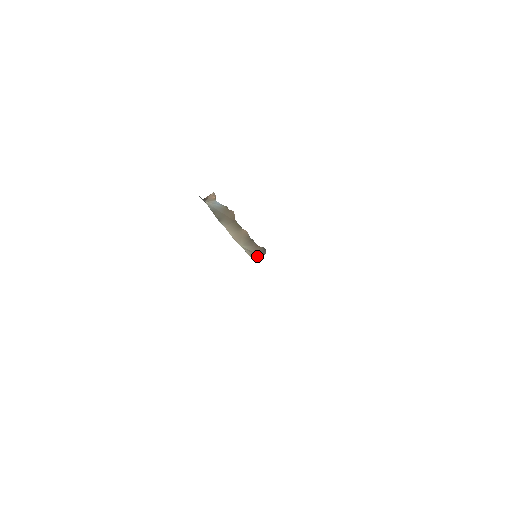
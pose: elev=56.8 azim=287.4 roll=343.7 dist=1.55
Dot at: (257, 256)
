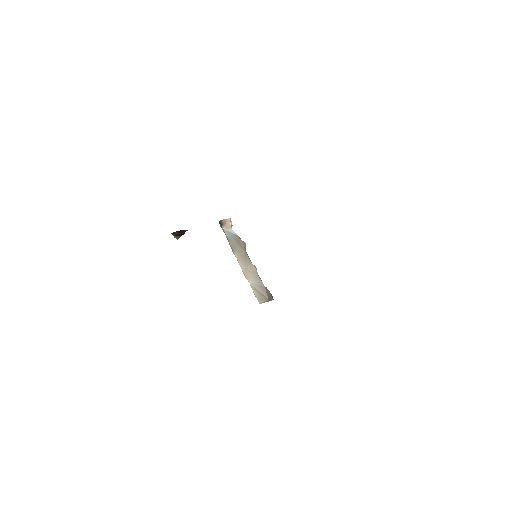
Dot at: (264, 300)
